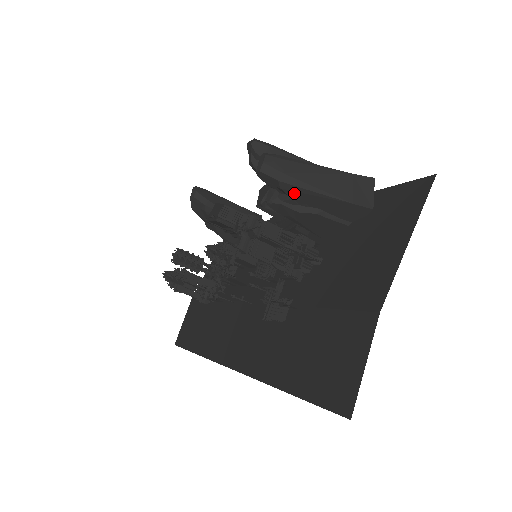
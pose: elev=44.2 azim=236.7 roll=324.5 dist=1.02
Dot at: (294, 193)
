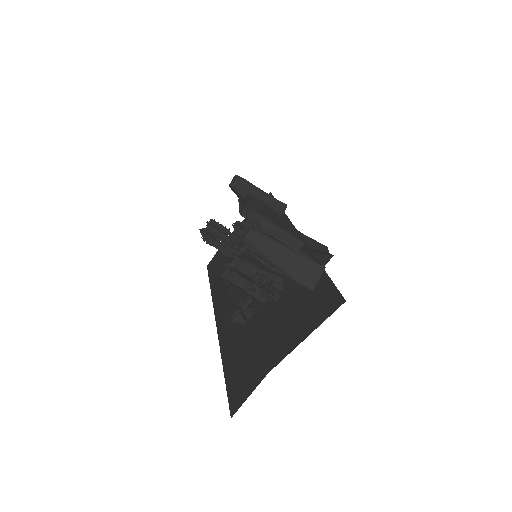
Dot at: (264, 260)
